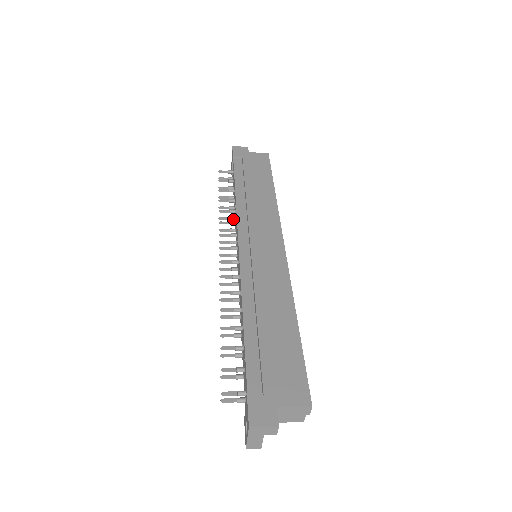
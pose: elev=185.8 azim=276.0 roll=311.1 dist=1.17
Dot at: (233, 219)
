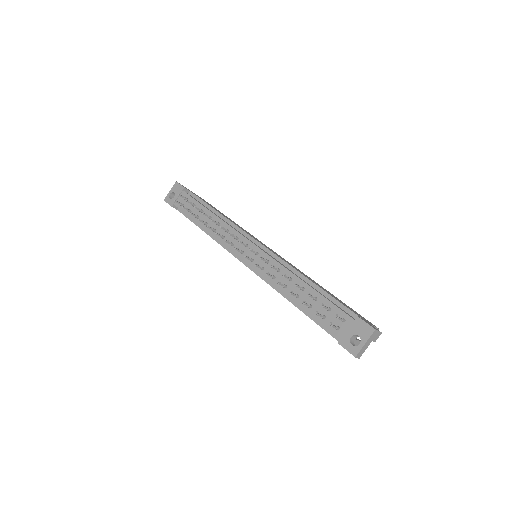
Dot at: (215, 230)
